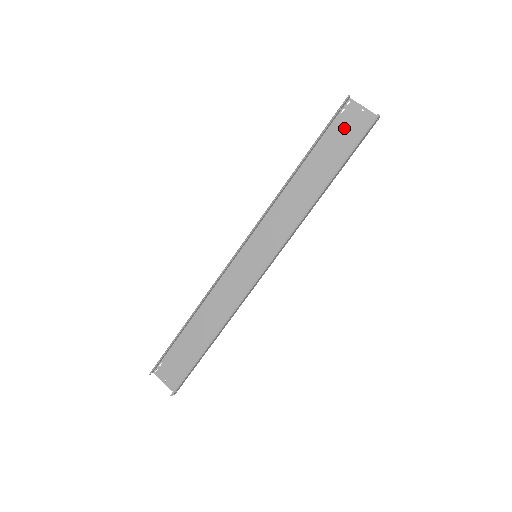
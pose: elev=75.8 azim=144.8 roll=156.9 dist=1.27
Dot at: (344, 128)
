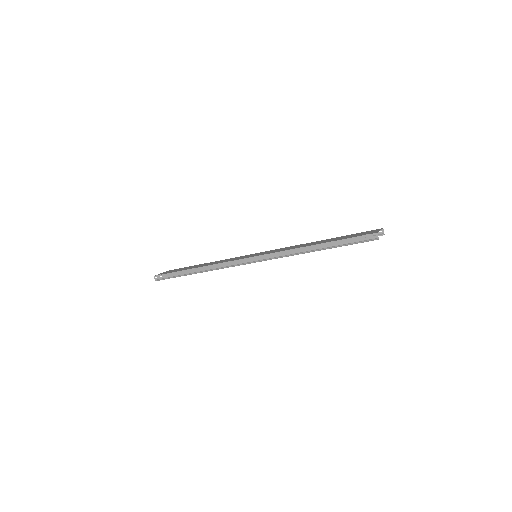
Dot at: occluded
